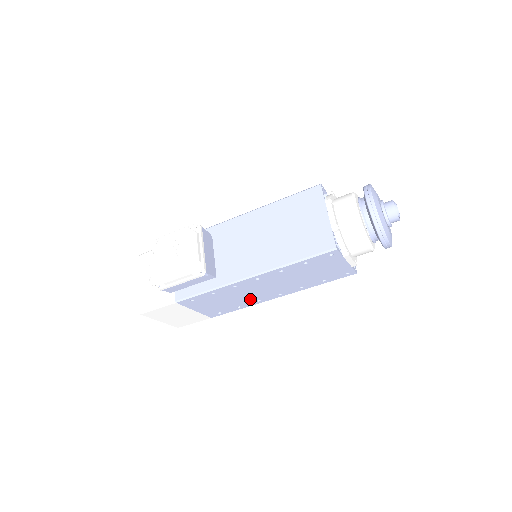
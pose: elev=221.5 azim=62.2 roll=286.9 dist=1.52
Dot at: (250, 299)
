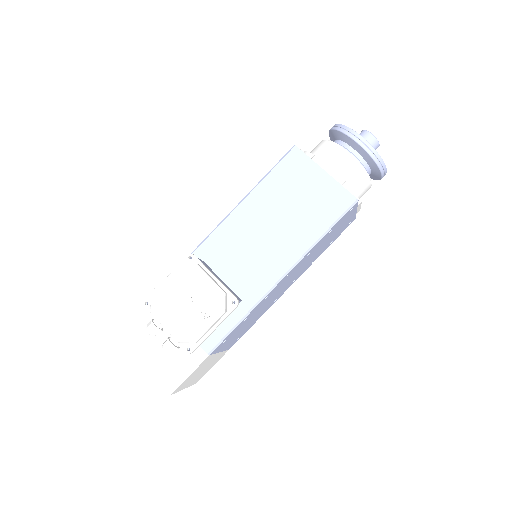
Dot at: (269, 304)
